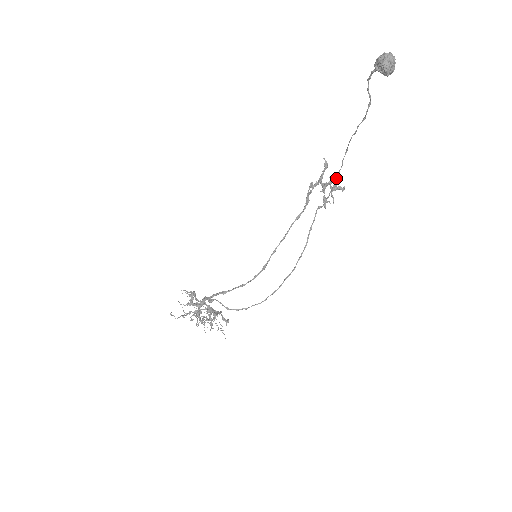
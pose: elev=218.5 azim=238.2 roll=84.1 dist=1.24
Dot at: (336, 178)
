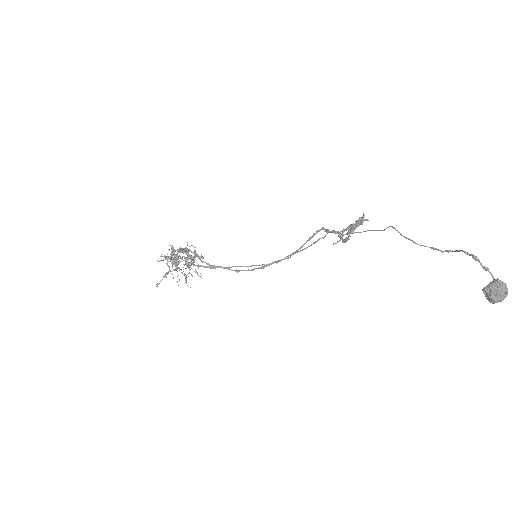
Dot at: occluded
